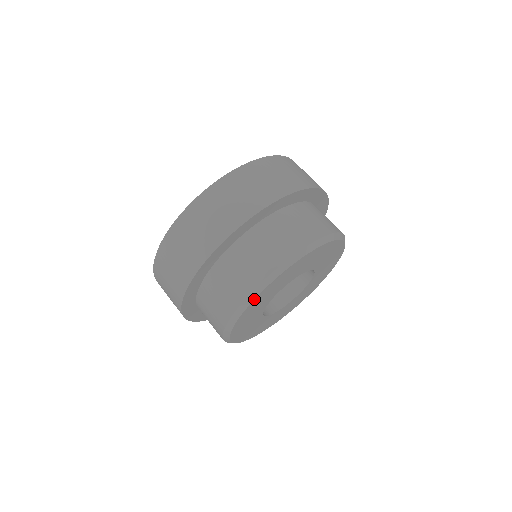
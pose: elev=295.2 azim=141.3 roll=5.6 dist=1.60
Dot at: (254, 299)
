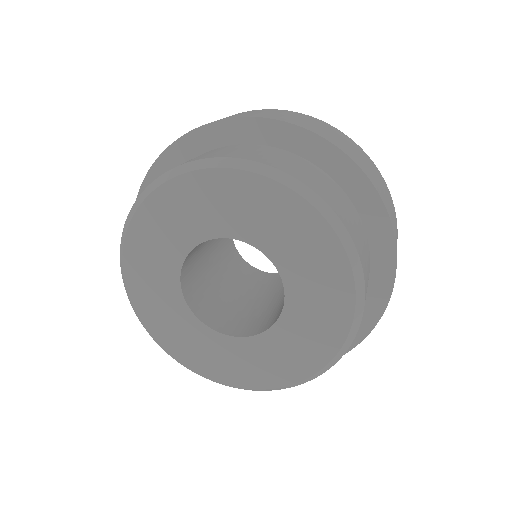
Dot at: (240, 169)
